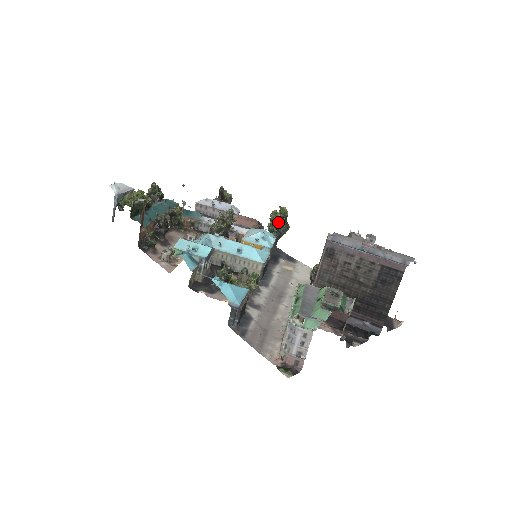
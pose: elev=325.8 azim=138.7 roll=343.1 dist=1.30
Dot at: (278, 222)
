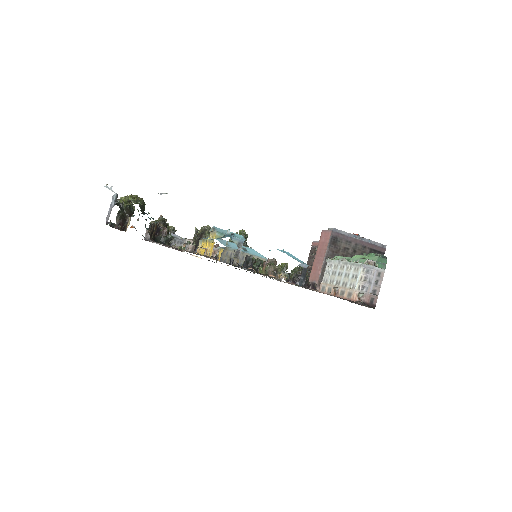
Dot at: occluded
